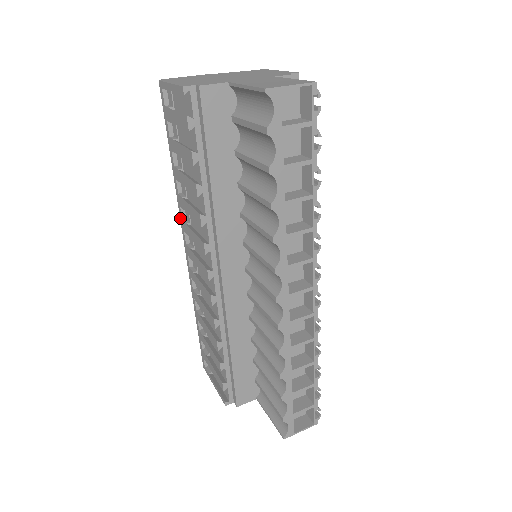
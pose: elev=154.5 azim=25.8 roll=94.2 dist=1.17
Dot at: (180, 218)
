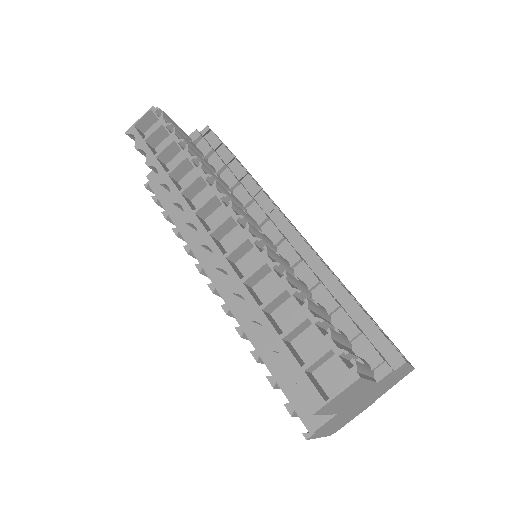
Dot at: occluded
